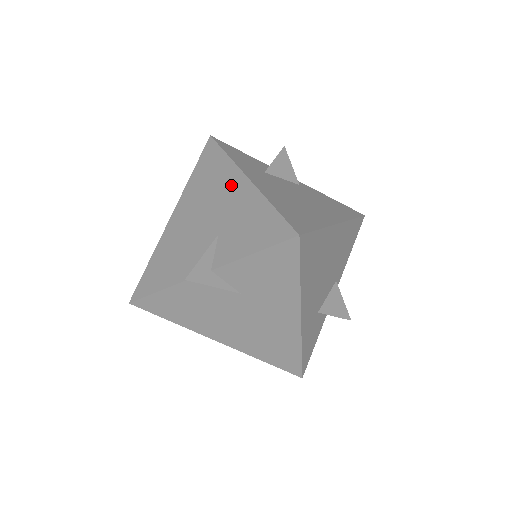
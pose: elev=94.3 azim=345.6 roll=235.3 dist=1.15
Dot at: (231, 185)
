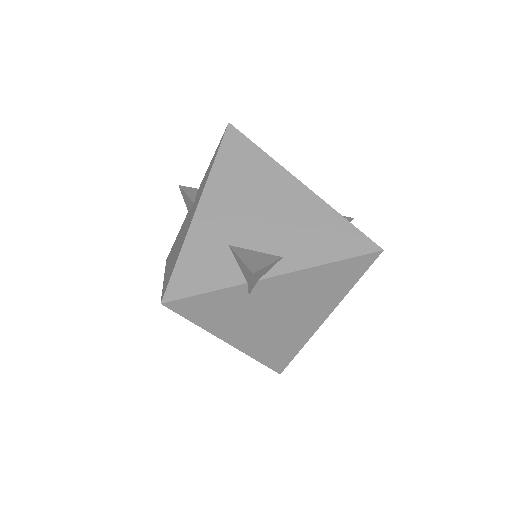
Dot at: occluded
